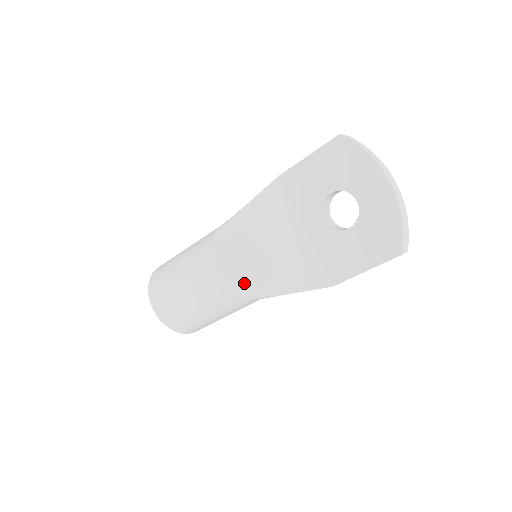
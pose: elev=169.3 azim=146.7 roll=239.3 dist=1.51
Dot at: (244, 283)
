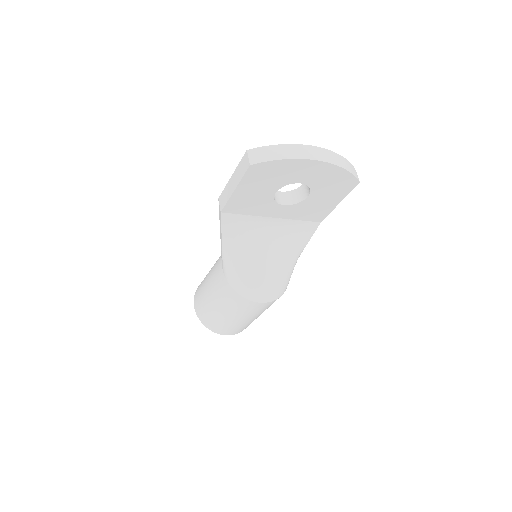
Dot at: (281, 288)
